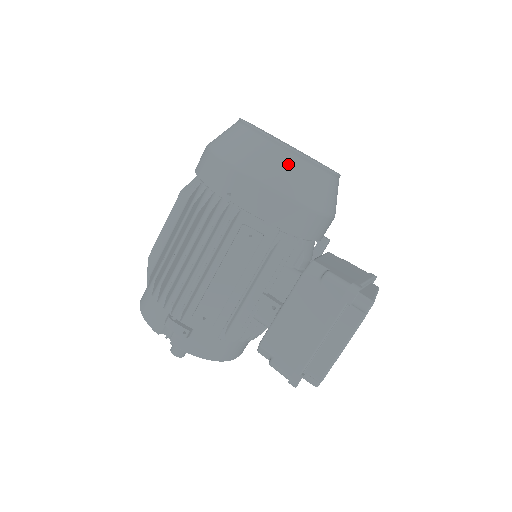
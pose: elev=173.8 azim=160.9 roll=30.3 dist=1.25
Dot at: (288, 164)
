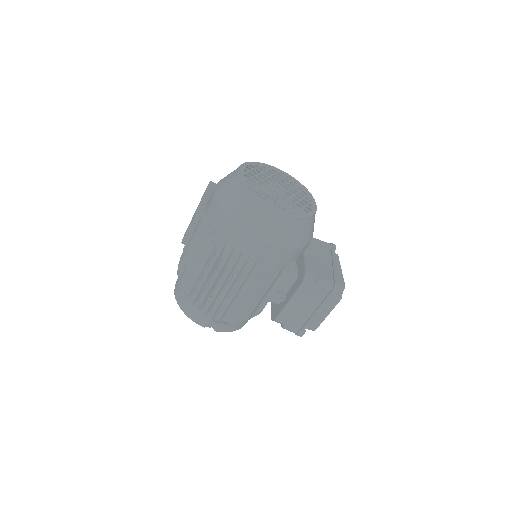
Dot at: (292, 227)
